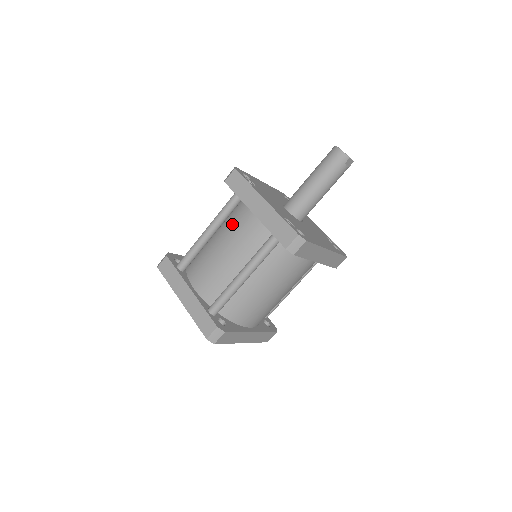
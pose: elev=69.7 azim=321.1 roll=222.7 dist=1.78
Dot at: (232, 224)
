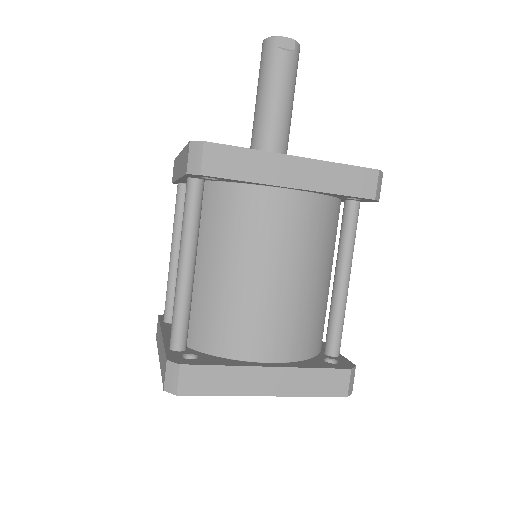
Dot at: occluded
